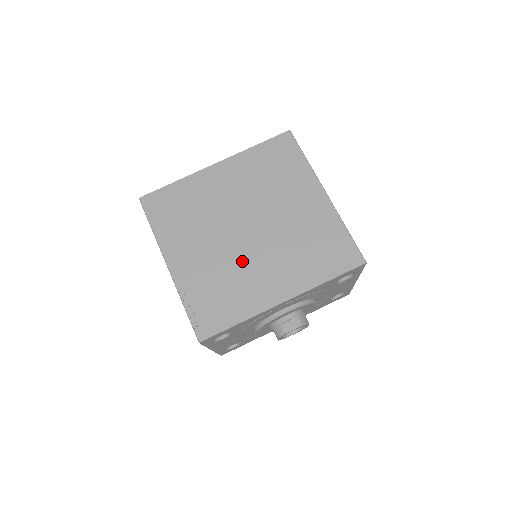
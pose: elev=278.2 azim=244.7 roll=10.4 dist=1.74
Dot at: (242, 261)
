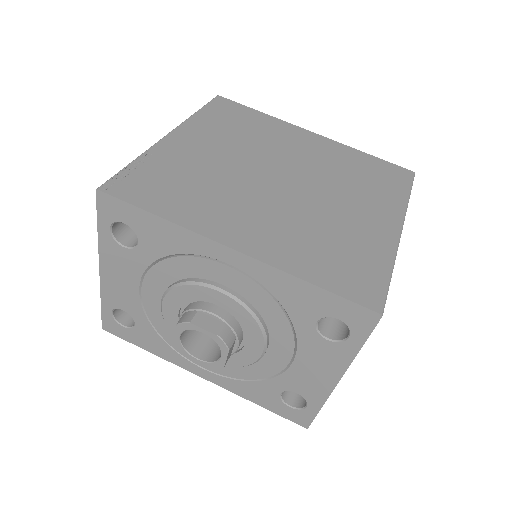
Dot at: (240, 188)
